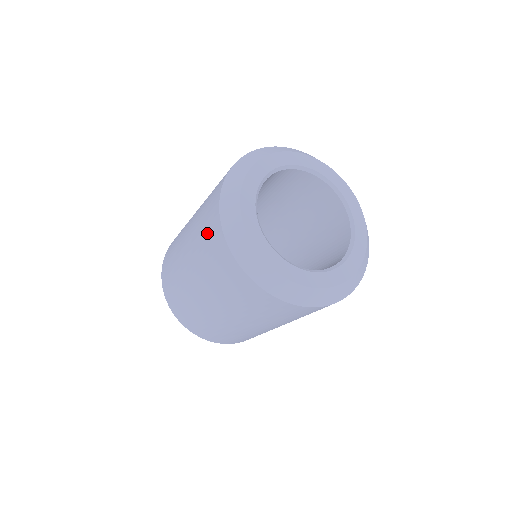
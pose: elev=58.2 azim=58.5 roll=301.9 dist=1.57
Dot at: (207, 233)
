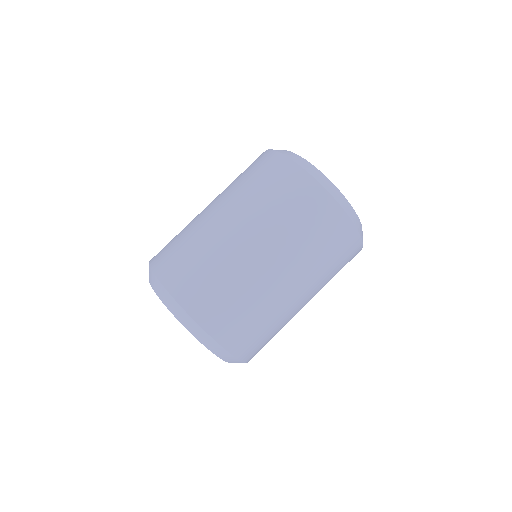
Dot at: (260, 172)
